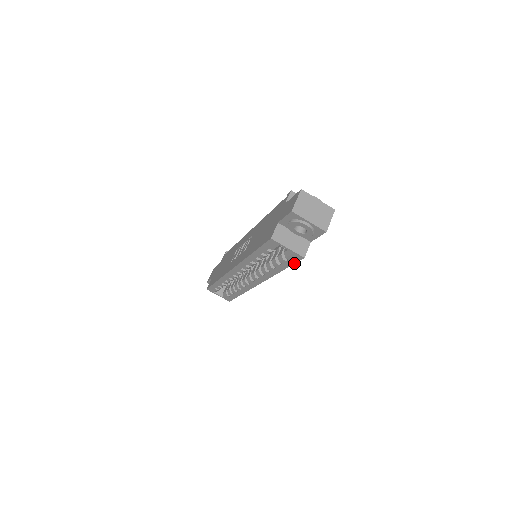
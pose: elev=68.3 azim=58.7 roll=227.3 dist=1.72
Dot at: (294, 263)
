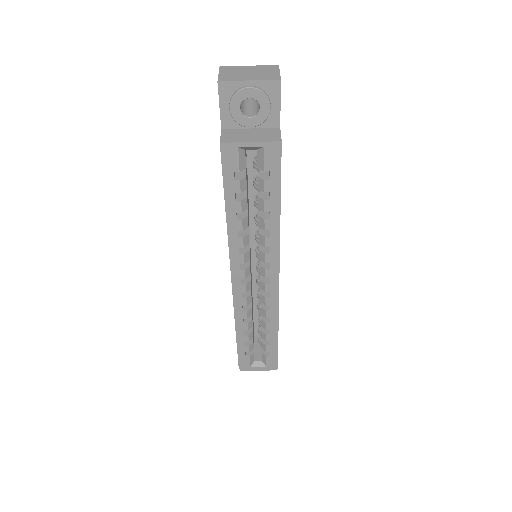
Dot at: (280, 172)
